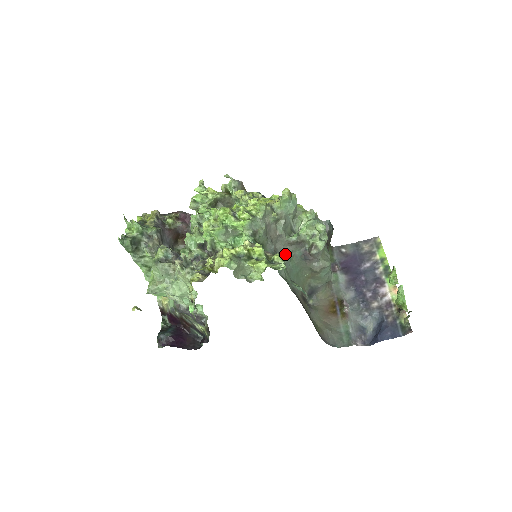
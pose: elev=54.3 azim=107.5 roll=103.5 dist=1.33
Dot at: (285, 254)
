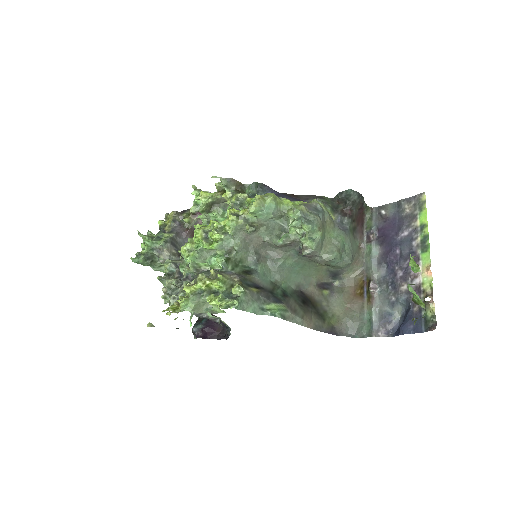
Dot at: (278, 256)
